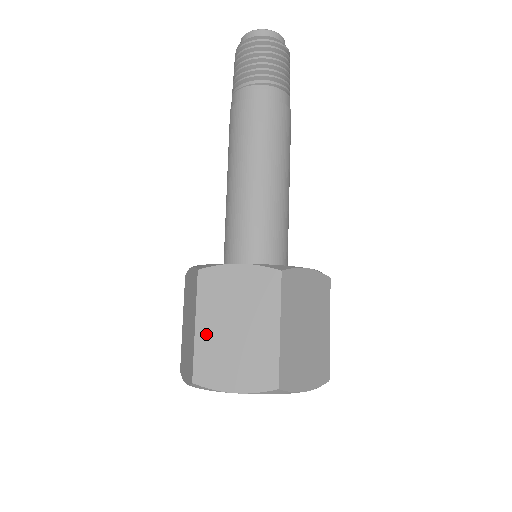
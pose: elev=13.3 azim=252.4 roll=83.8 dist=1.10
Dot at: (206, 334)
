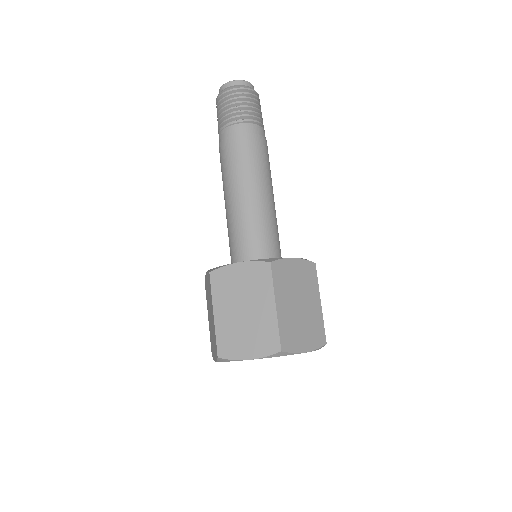
Dot at: (222, 319)
